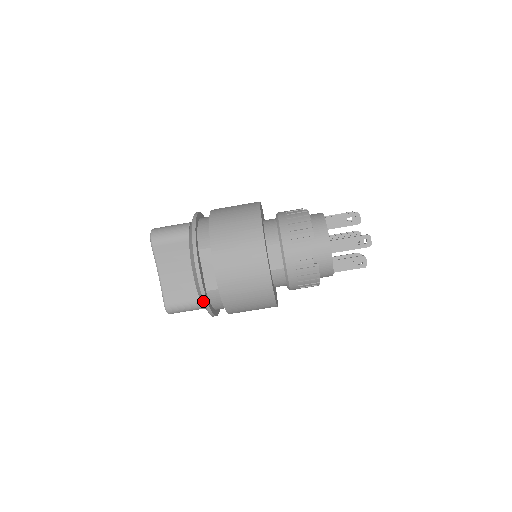
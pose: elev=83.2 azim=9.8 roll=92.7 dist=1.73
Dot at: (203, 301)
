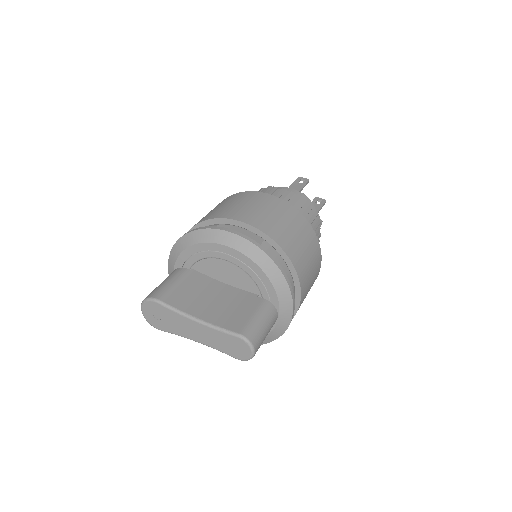
Dot at: (265, 255)
